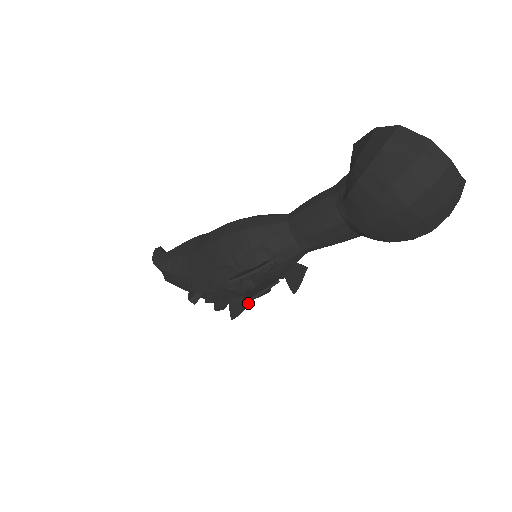
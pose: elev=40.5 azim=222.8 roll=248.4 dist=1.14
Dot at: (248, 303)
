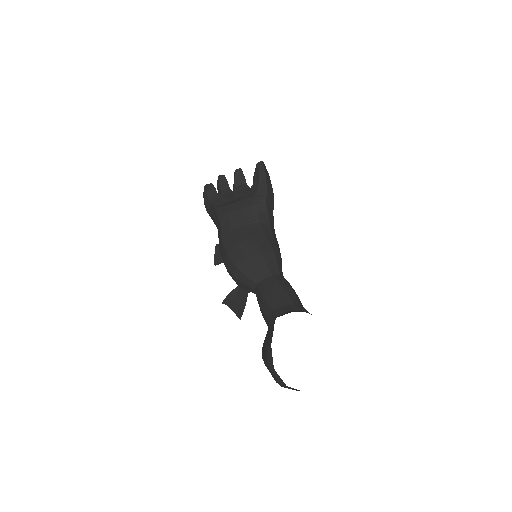
Dot at: occluded
